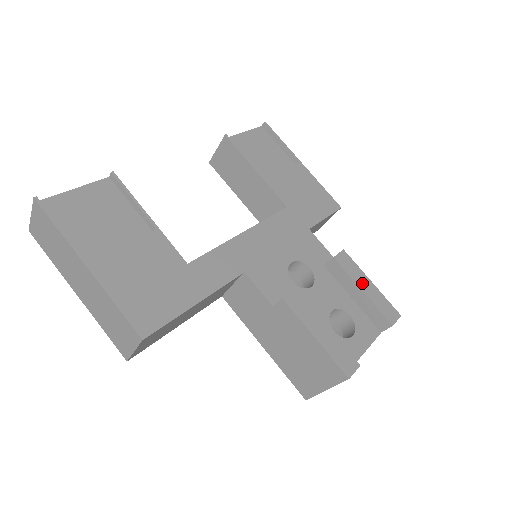
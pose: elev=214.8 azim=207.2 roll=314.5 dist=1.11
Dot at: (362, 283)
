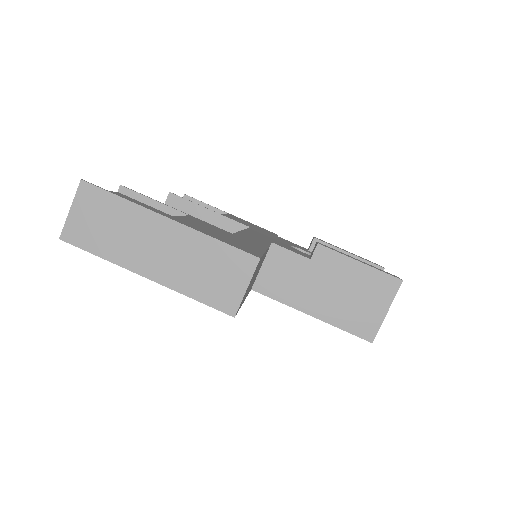
Dot at: (344, 250)
